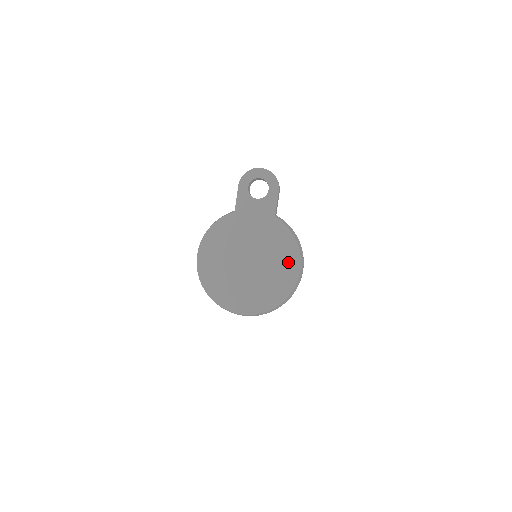
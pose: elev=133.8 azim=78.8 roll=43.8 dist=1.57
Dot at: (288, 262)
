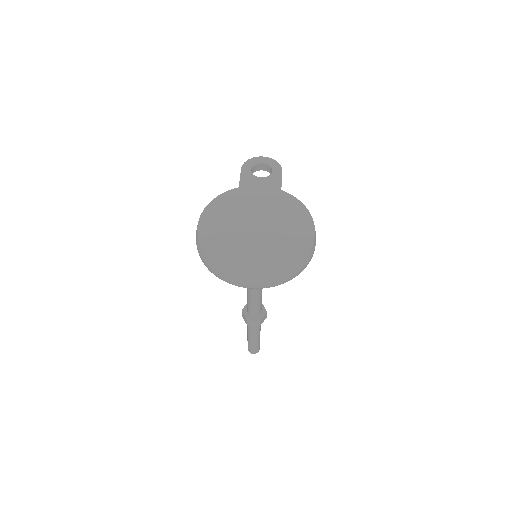
Dot at: (300, 225)
